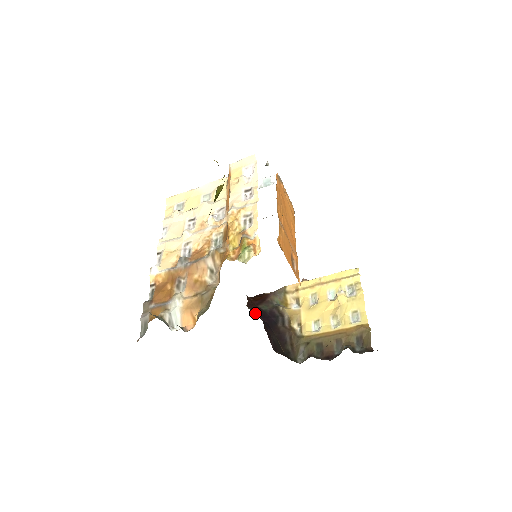
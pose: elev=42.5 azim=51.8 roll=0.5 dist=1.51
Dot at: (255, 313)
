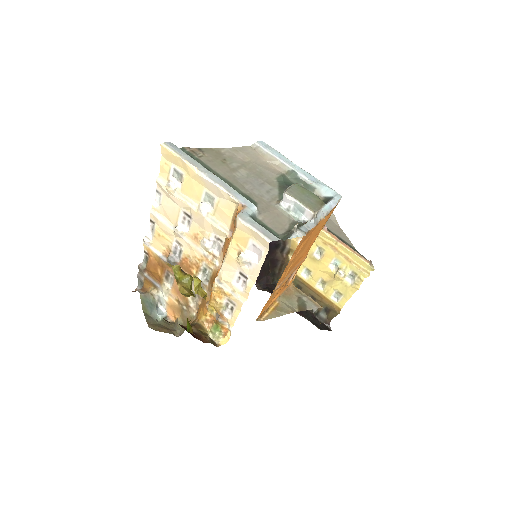
Dot at: occluded
